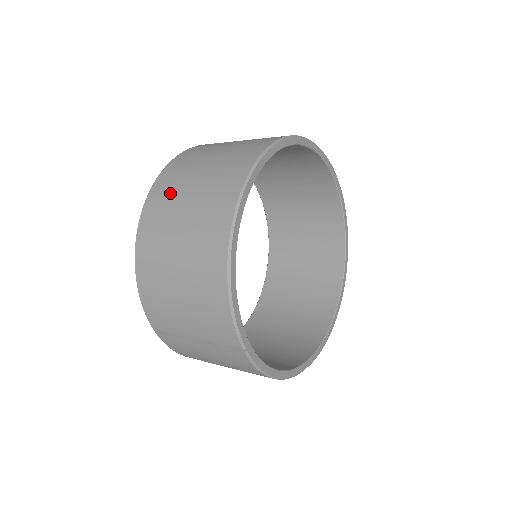
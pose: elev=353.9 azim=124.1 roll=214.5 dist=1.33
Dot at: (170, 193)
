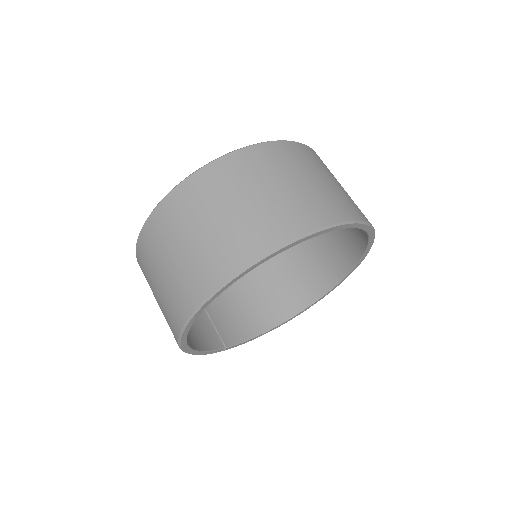
Dot at: (146, 269)
